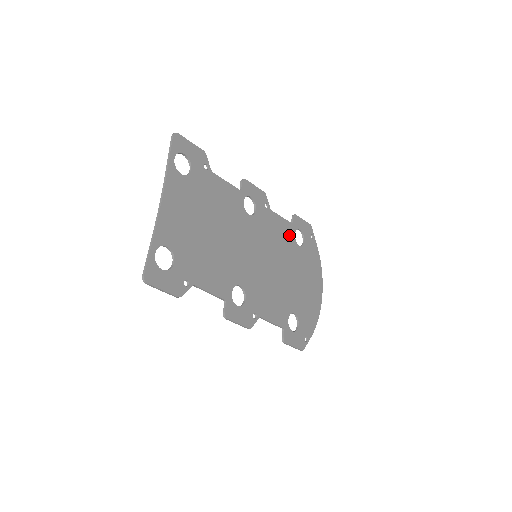
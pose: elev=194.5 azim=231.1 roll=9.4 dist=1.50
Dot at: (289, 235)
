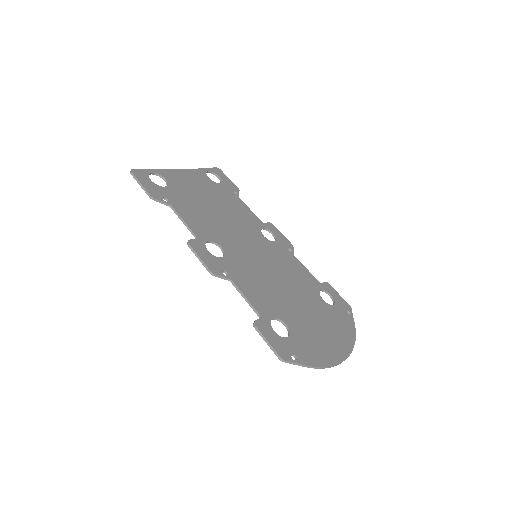
Dot at: (311, 284)
